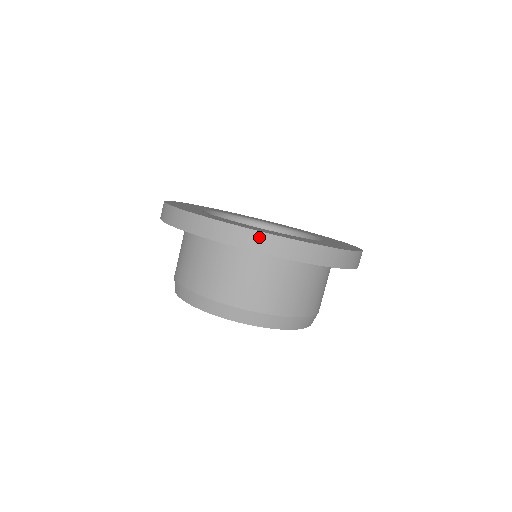
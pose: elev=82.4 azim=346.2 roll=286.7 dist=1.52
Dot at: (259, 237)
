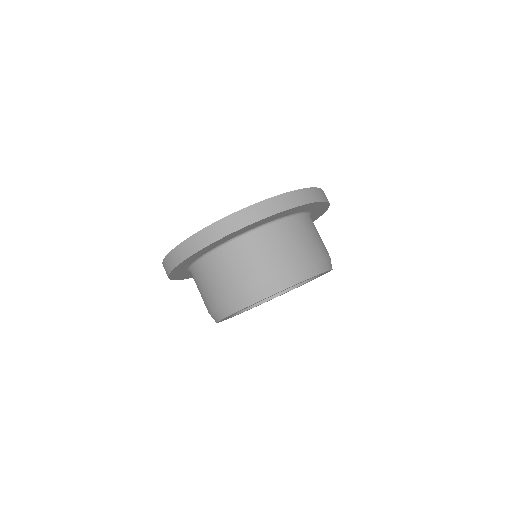
Dot at: (297, 194)
